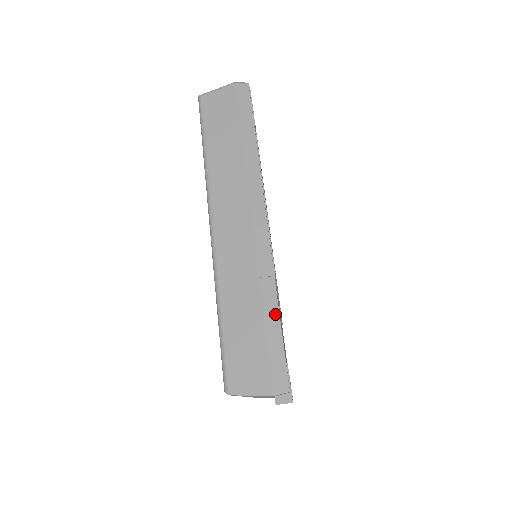
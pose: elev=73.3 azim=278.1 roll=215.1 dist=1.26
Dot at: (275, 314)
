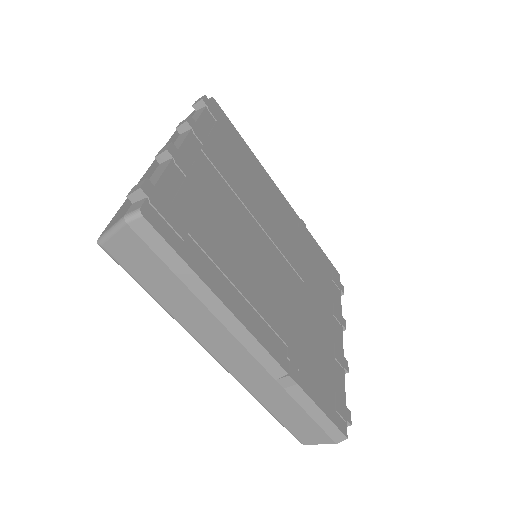
Dot at: (312, 405)
